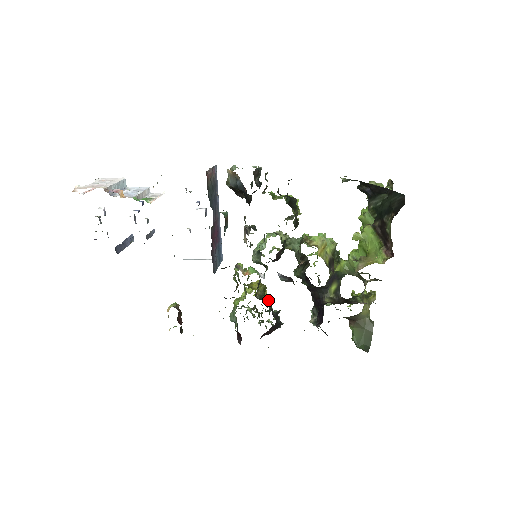
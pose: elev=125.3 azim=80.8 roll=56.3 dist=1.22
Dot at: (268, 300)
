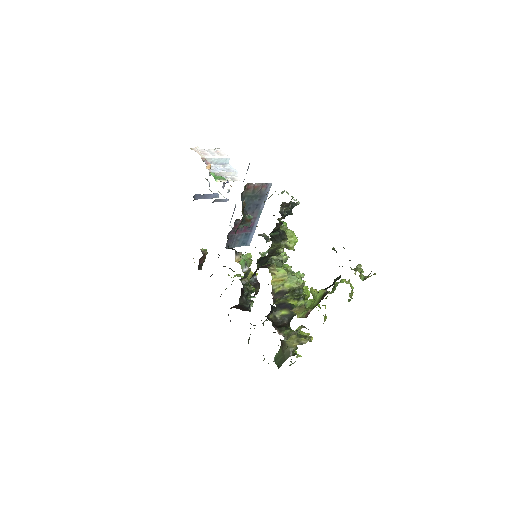
Dot at: (250, 289)
